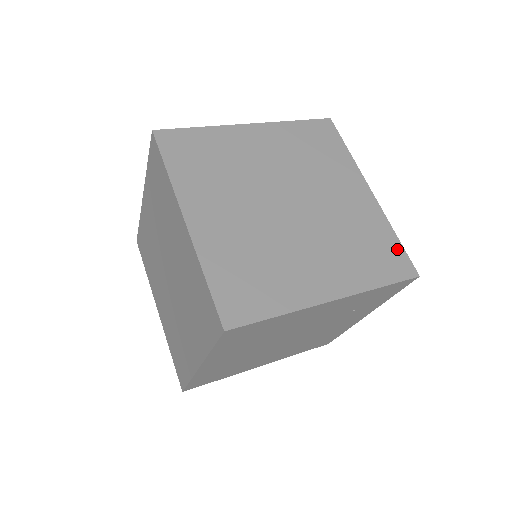
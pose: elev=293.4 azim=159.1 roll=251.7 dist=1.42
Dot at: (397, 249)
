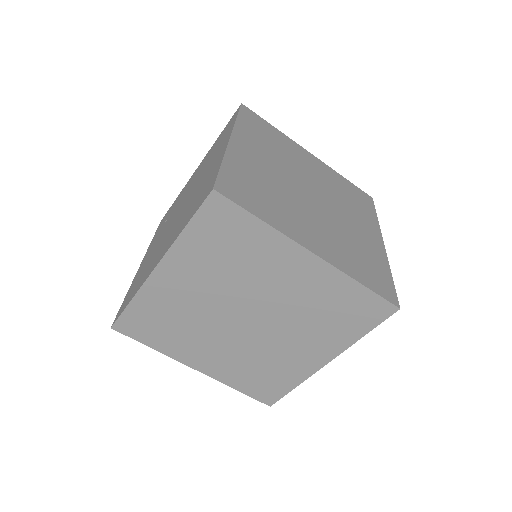
Dot at: (367, 298)
